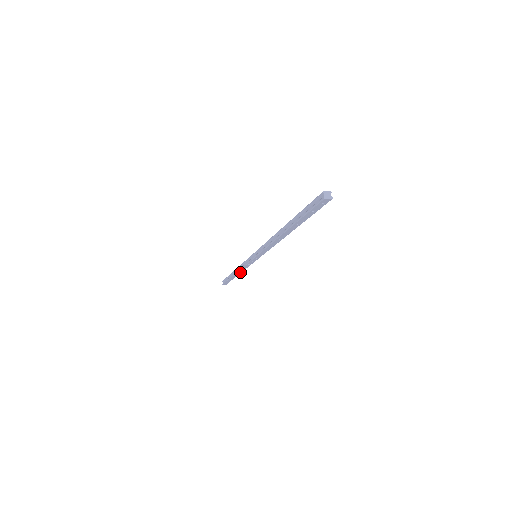
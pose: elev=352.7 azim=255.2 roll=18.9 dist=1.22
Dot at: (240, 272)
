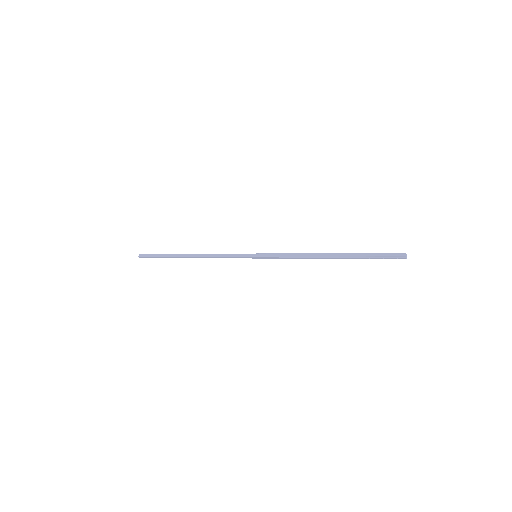
Dot at: occluded
